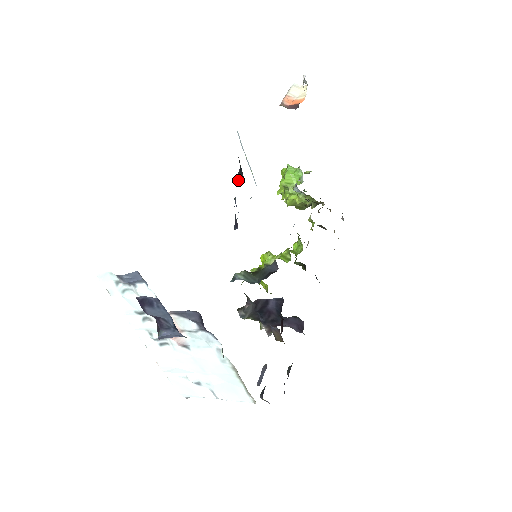
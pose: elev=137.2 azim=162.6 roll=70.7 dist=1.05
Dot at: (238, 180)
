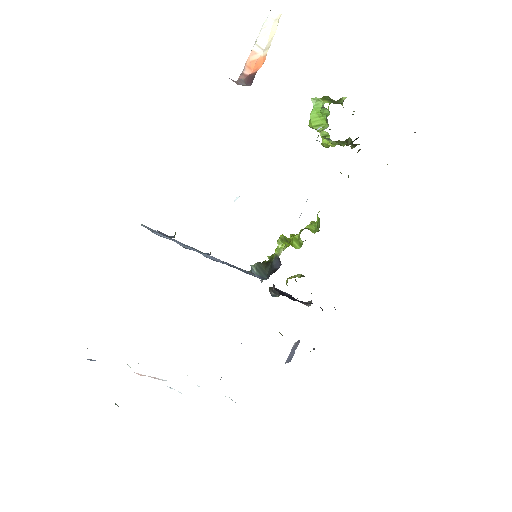
Dot at: (175, 232)
